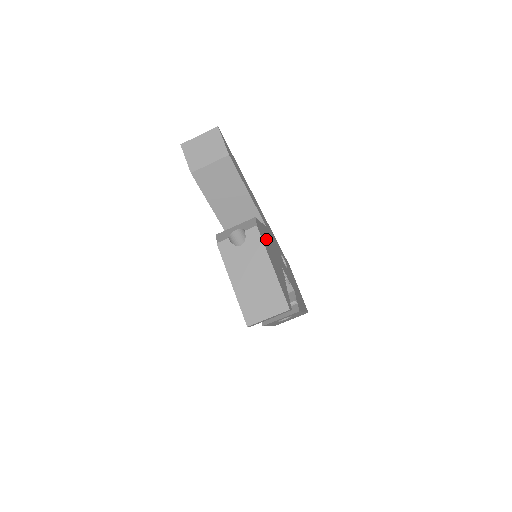
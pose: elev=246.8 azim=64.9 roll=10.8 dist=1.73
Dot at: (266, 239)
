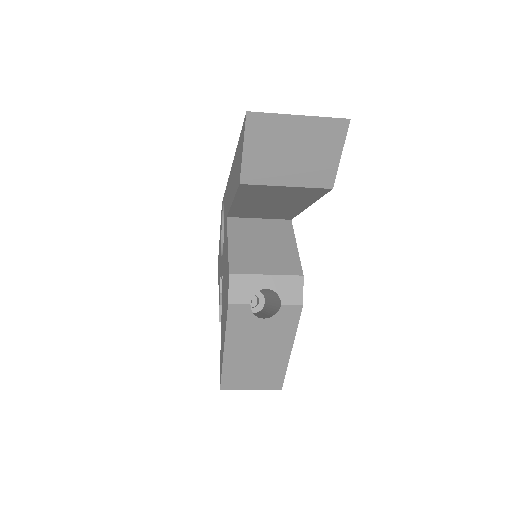
Dot at: occluded
